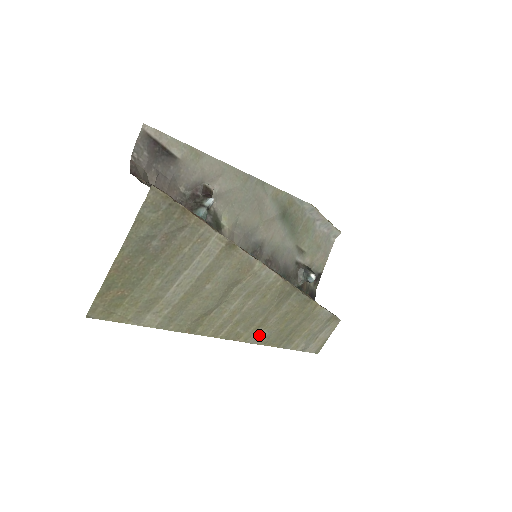
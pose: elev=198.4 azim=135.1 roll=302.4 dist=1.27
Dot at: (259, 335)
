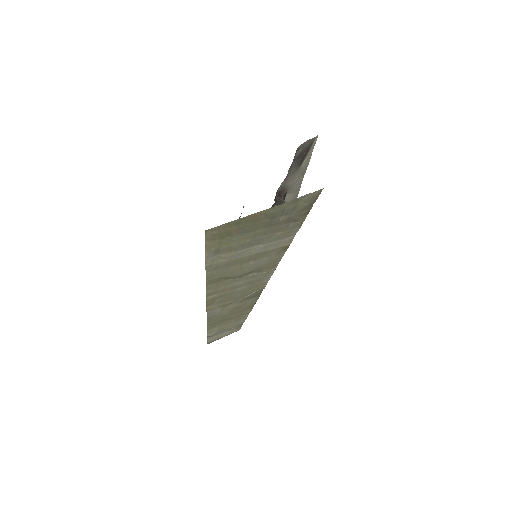
Dot at: (215, 311)
